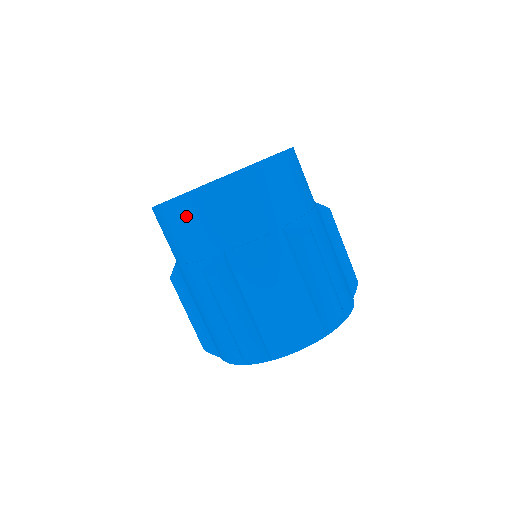
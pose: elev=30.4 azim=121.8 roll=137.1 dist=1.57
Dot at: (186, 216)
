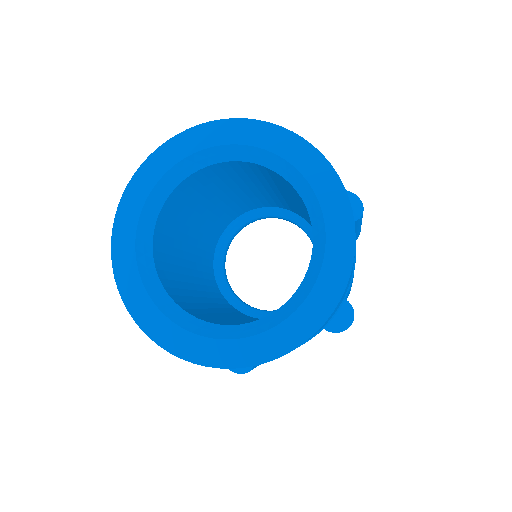
Dot at: occluded
